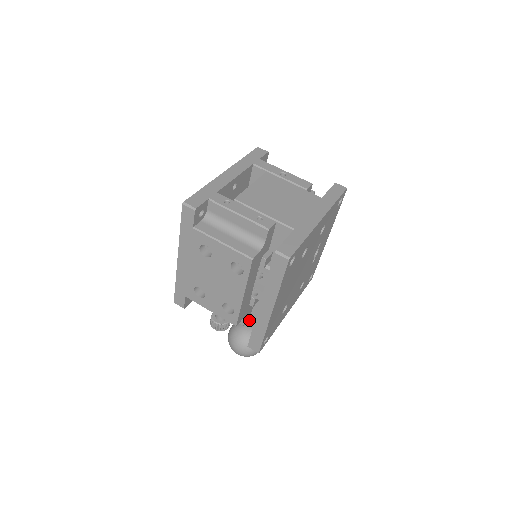
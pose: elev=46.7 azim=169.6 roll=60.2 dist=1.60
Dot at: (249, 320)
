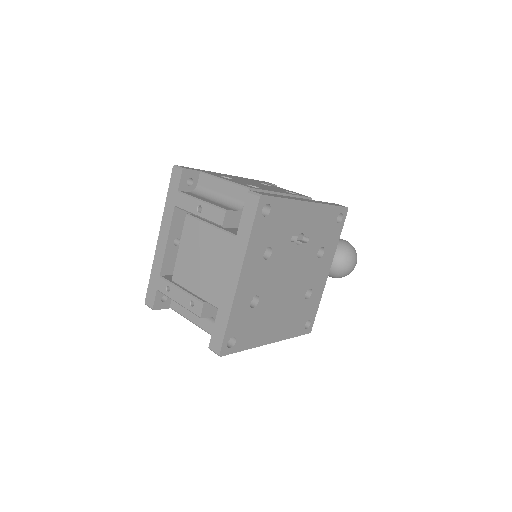
Dot at: occluded
